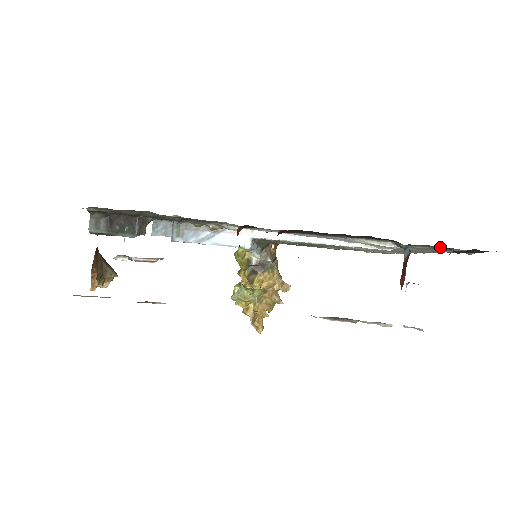
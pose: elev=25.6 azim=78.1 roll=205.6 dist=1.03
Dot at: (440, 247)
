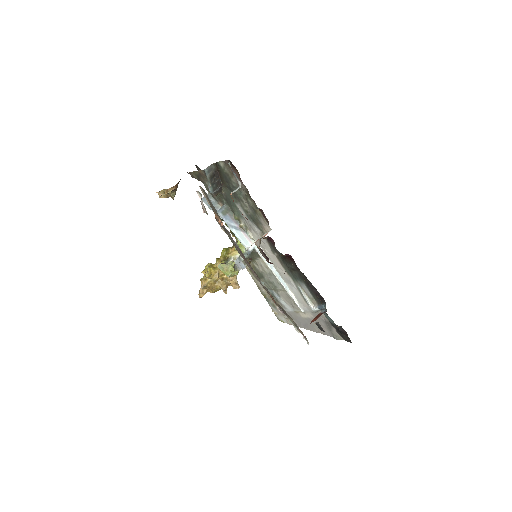
Dot at: (332, 323)
